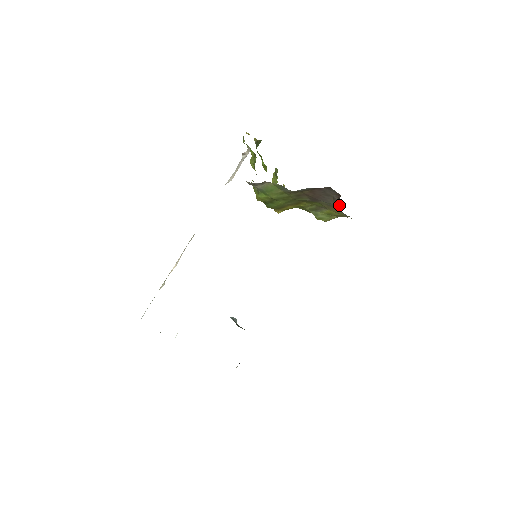
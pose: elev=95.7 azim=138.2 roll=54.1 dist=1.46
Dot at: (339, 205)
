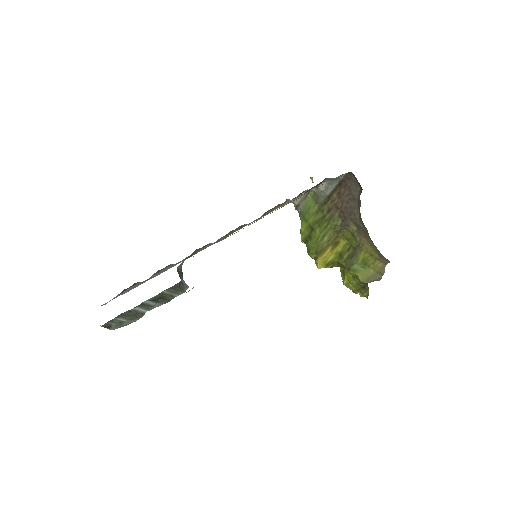
Dot at: occluded
